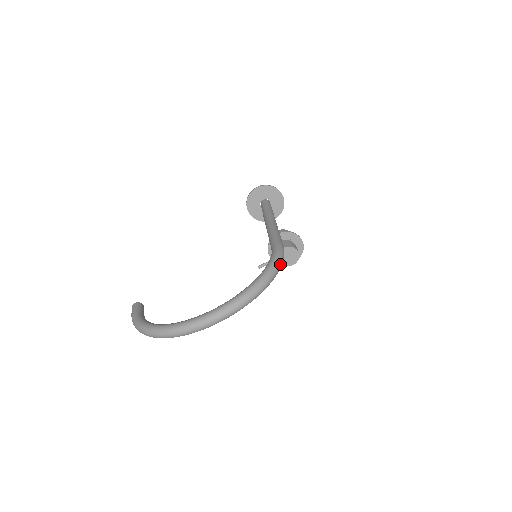
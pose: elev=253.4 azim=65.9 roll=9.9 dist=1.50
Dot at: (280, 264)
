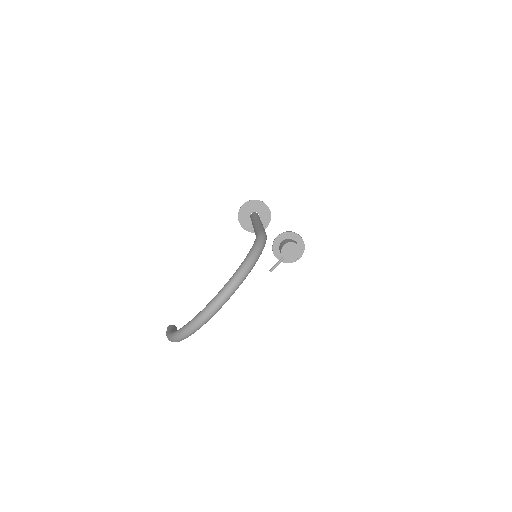
Dot at: (262, 243)
